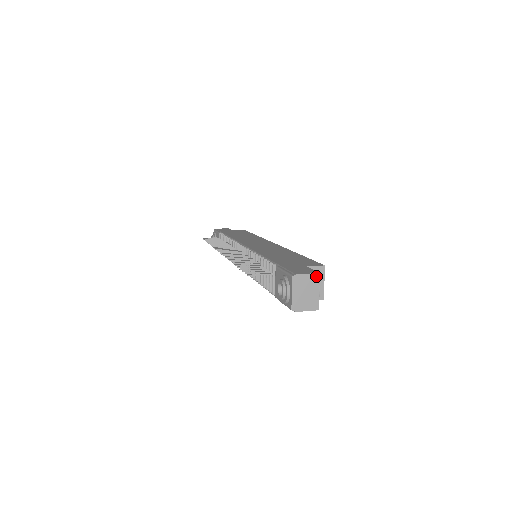
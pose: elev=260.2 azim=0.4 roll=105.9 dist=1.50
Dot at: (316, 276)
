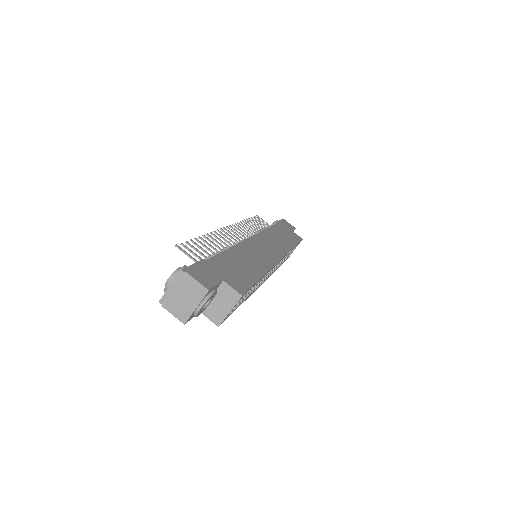
Dot at: (204, 290)
